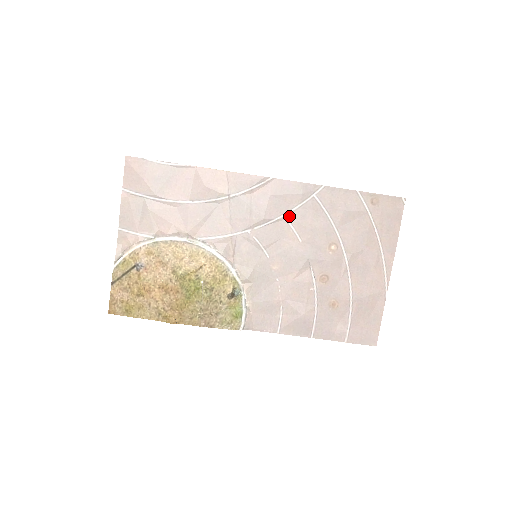
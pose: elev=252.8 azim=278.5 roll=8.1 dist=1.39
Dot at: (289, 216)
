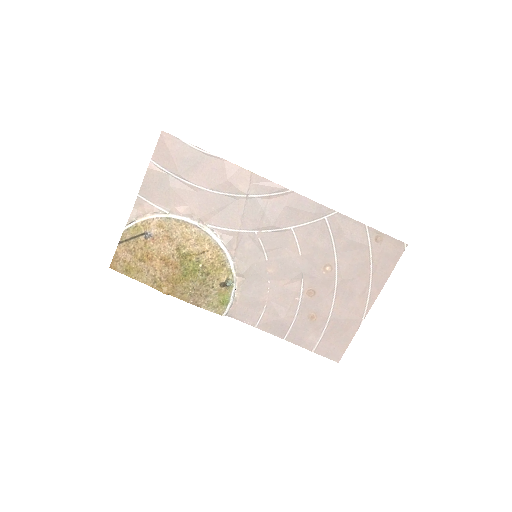
Dot at: (297, 229)
